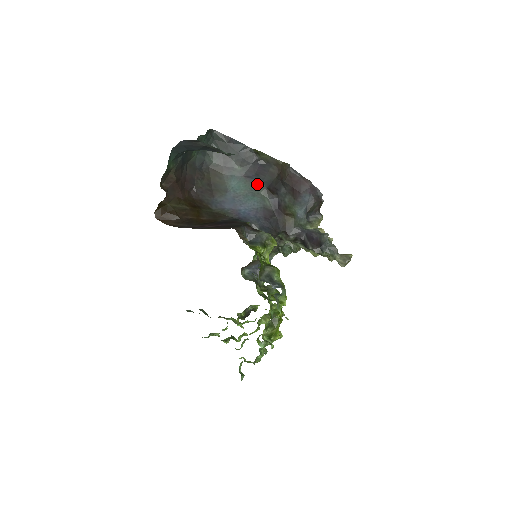
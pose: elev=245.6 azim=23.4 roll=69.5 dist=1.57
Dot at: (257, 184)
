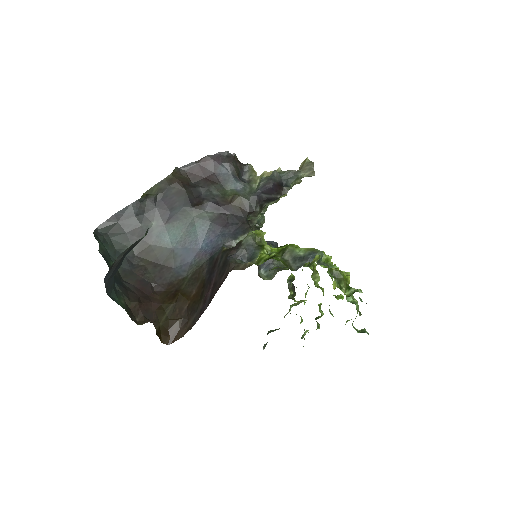
Dot at: (182, 215)
